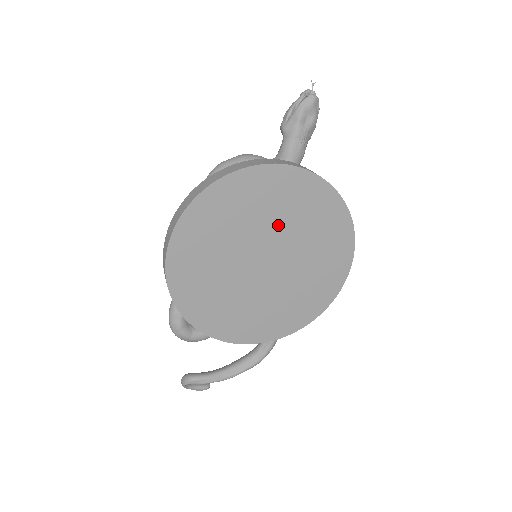
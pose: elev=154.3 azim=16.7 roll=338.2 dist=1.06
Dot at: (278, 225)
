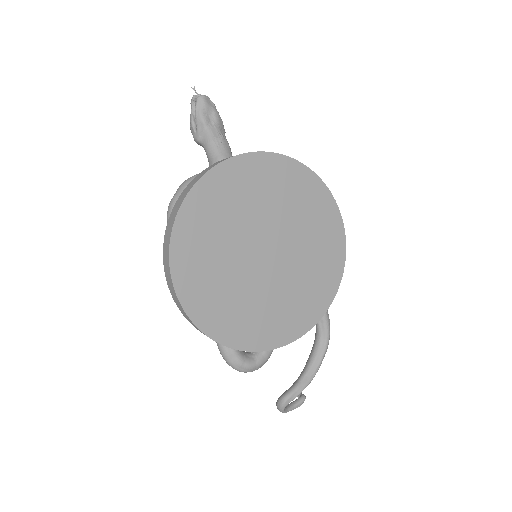
Dot at: (253, 216)
